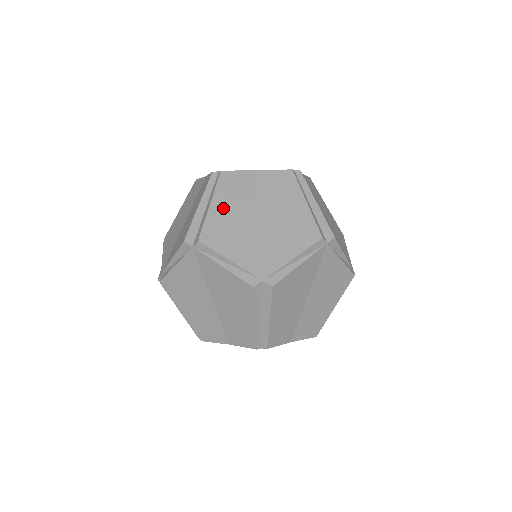
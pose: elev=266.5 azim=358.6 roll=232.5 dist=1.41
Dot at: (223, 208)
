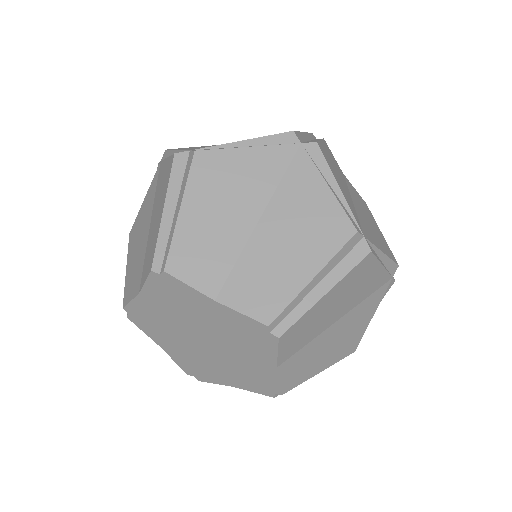
Dot at: (329, 155)
